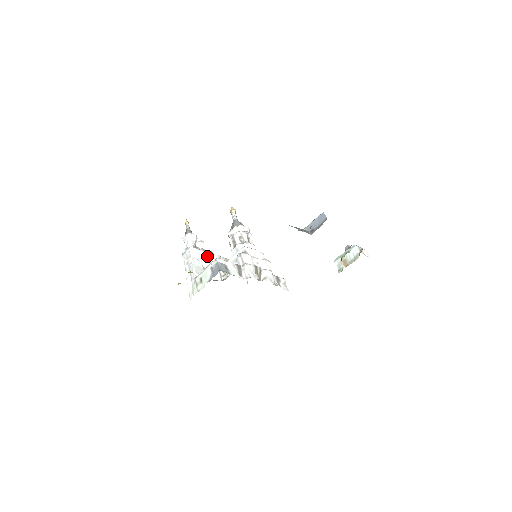
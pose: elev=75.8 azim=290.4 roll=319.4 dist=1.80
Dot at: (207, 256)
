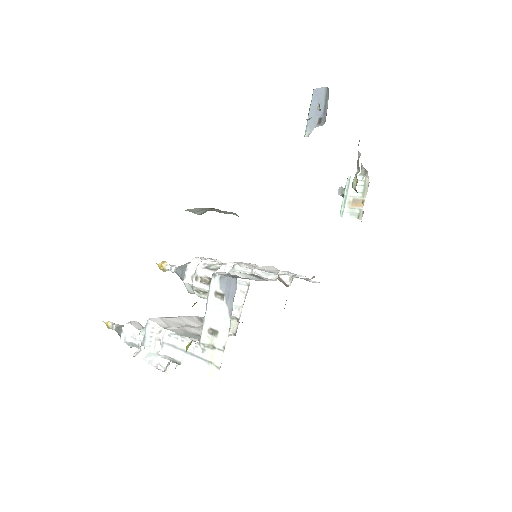
Dot at: (182, 321)
